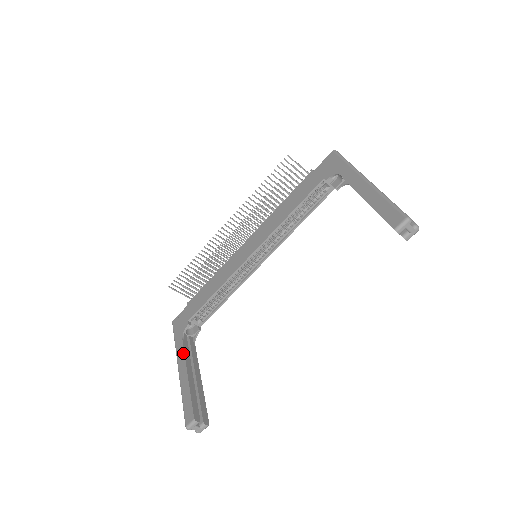
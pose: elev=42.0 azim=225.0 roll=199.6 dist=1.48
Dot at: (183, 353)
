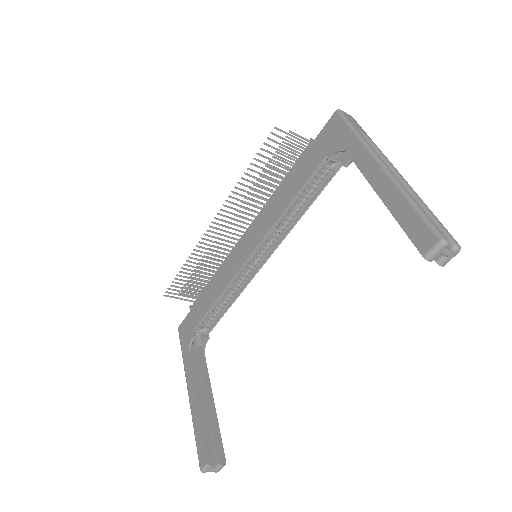
Dot at: (191, 373)
